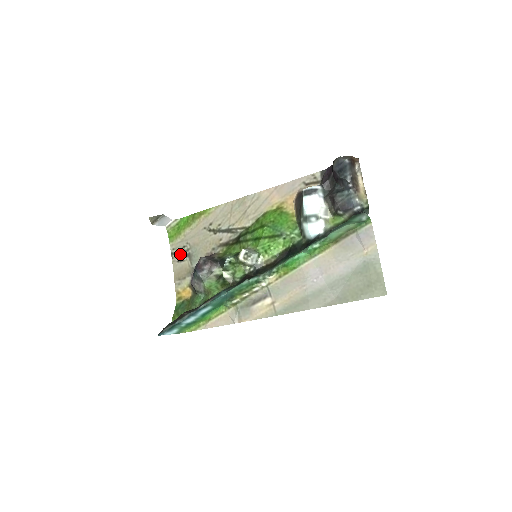
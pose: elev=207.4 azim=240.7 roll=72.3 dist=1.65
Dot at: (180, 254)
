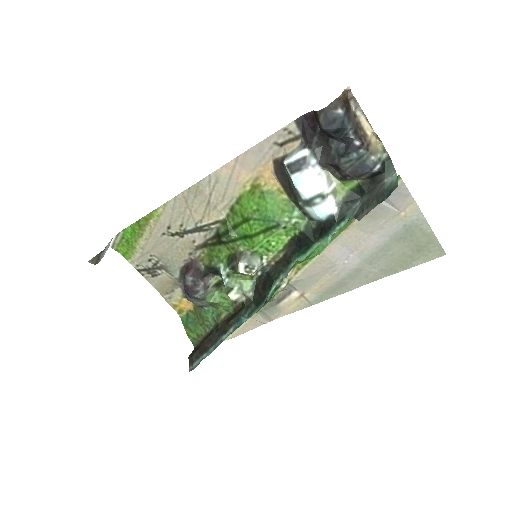
Dot at: (150, 269)
